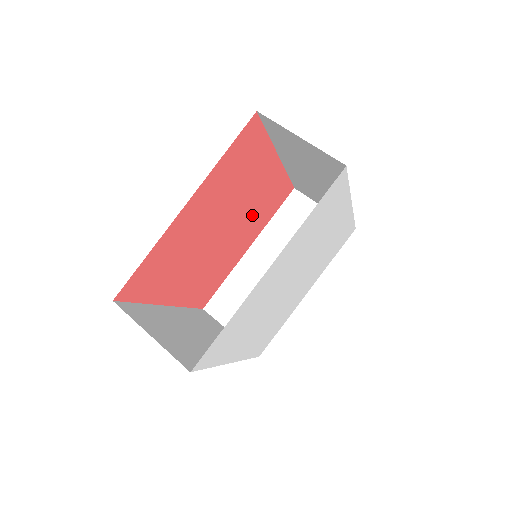
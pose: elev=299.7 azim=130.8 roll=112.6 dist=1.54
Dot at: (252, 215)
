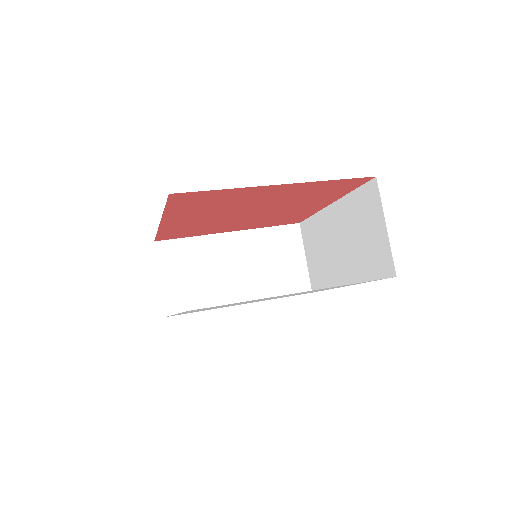
Dot at: (295, 200)
